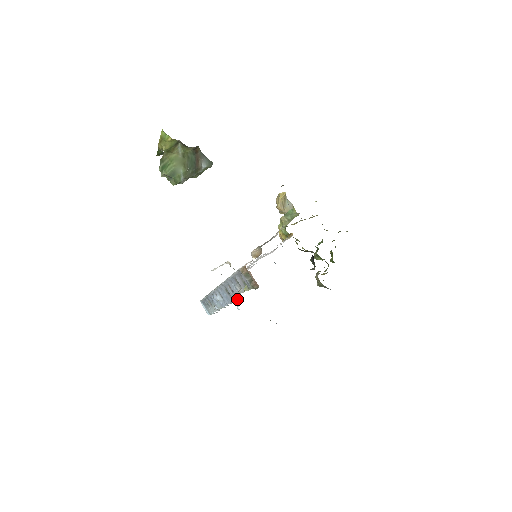
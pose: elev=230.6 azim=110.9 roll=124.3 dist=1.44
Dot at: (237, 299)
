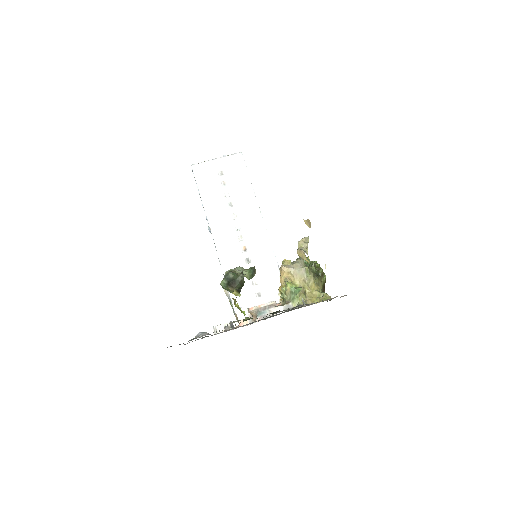
Dot at: occluded
